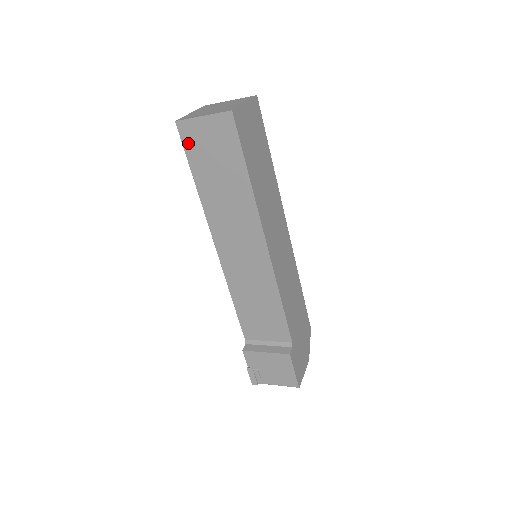
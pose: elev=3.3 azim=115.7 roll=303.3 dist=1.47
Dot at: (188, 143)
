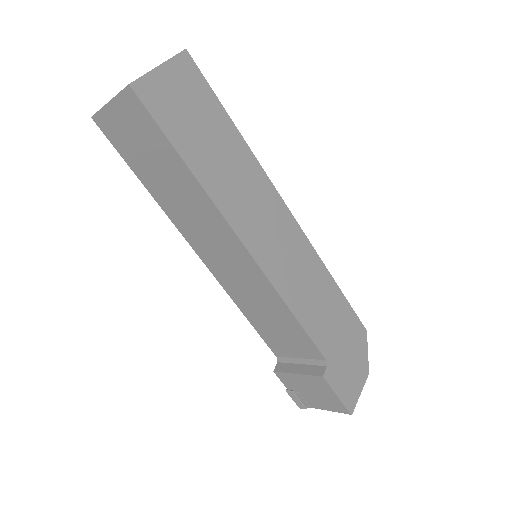
Dot at: (114, 140)
